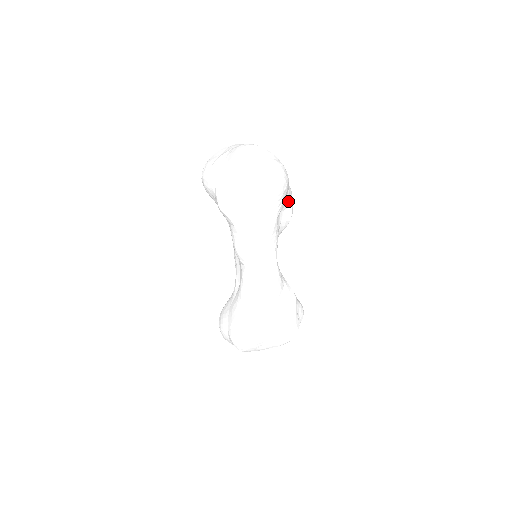
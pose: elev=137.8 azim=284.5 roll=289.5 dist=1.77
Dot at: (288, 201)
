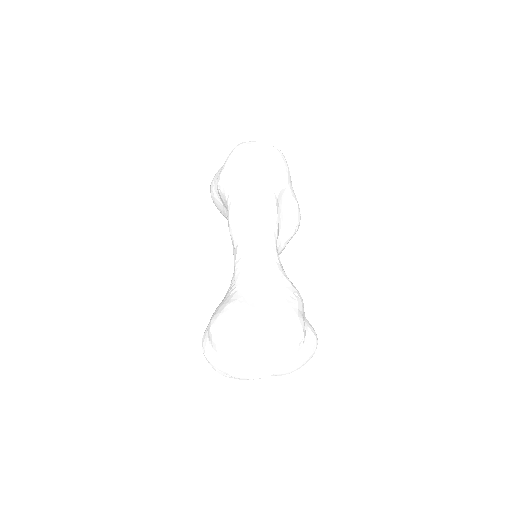
Dot at: (292, 201)
